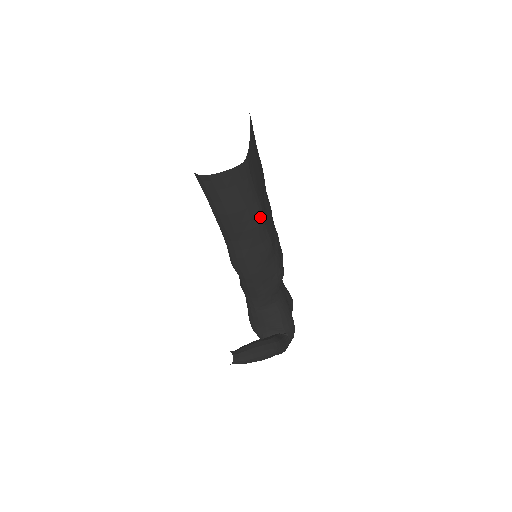
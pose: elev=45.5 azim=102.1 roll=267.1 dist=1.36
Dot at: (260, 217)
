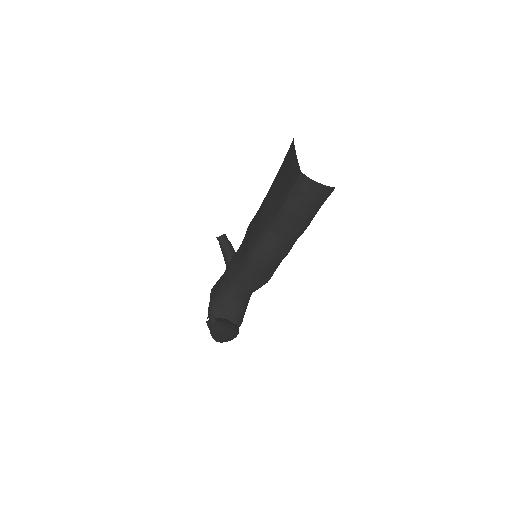
Dot at: (305, 229)
